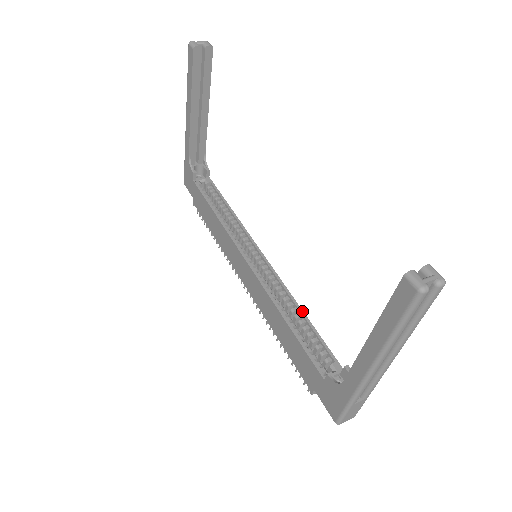
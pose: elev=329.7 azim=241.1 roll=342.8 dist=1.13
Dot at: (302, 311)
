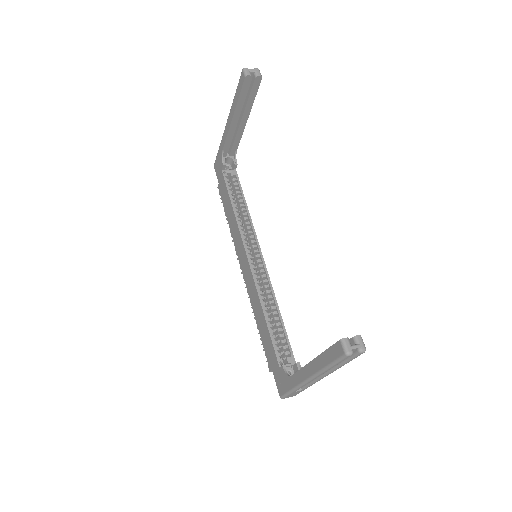
Dot at: (279, 310)
